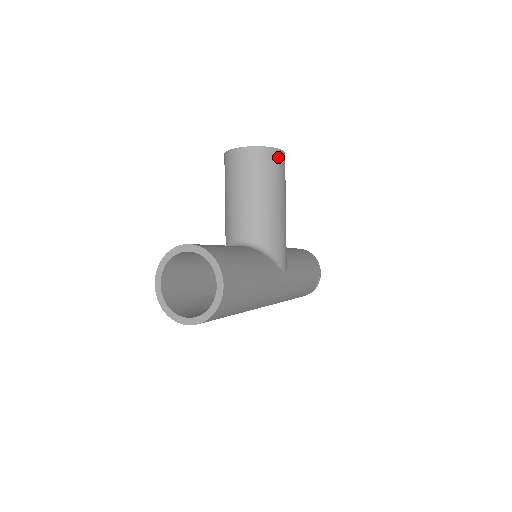
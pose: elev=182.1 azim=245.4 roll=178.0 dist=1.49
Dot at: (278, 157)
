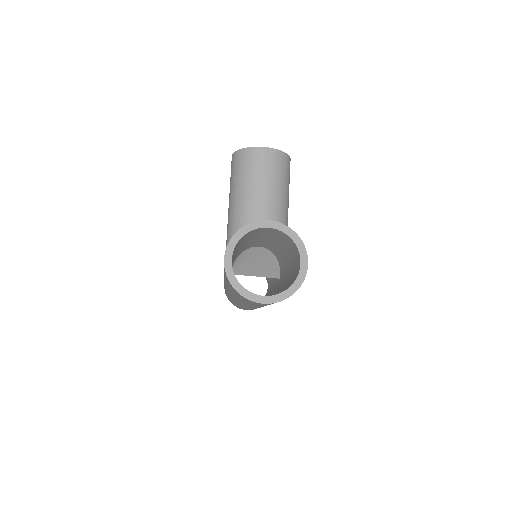
Dot at: occluded
